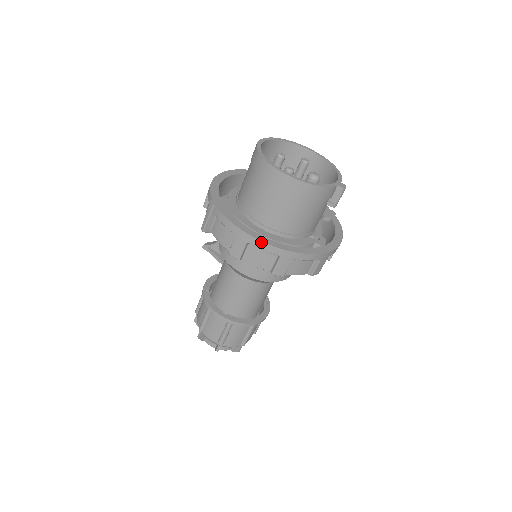
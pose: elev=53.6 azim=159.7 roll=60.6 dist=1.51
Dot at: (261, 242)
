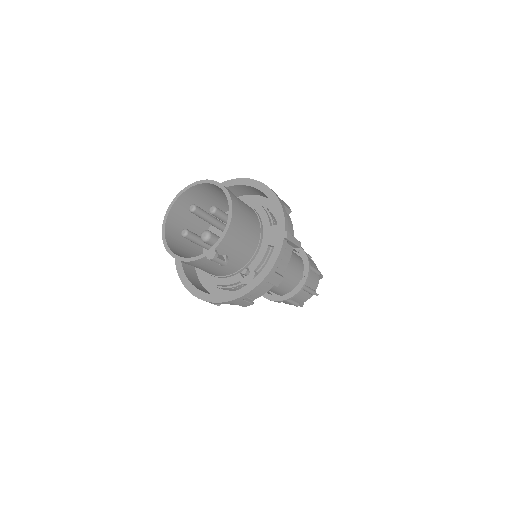
Dot at: (185, 287)
